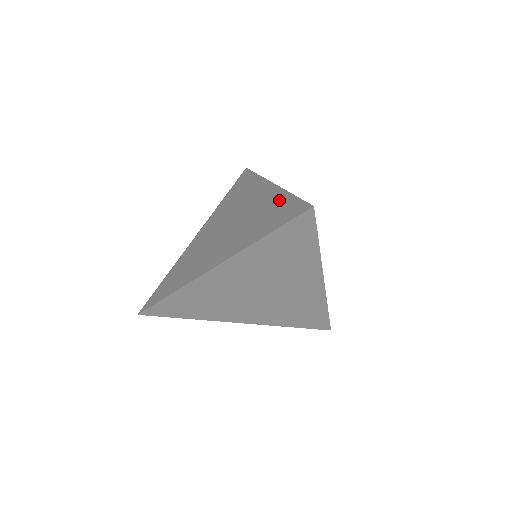
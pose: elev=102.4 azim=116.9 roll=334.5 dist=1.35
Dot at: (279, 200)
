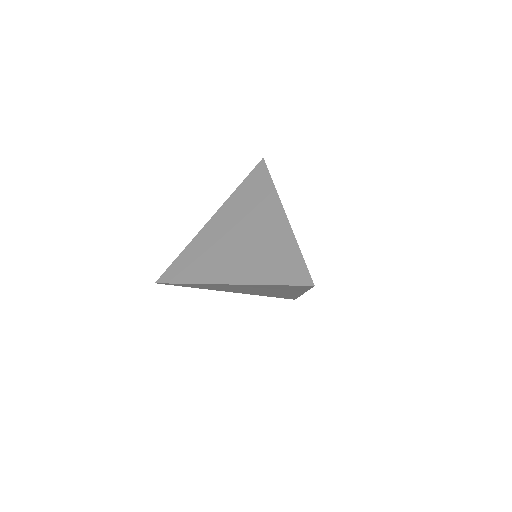
Dot at: (289, 248)
